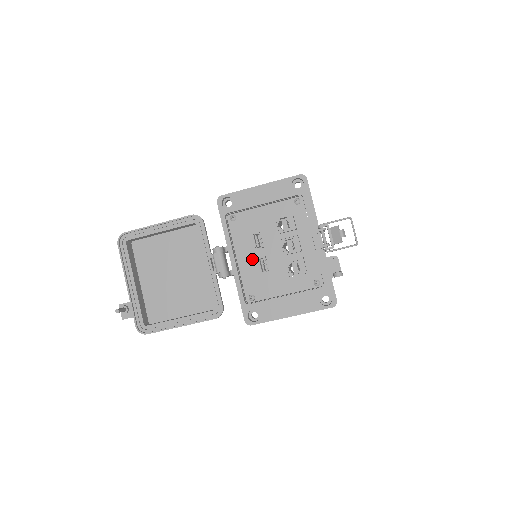
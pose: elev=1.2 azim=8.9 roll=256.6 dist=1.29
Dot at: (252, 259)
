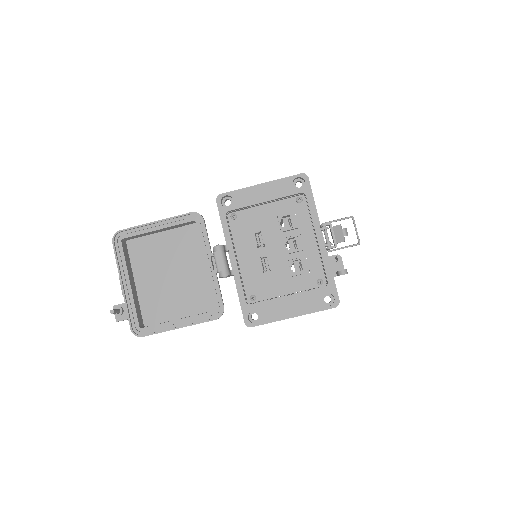
Dot at: (253, 258)
